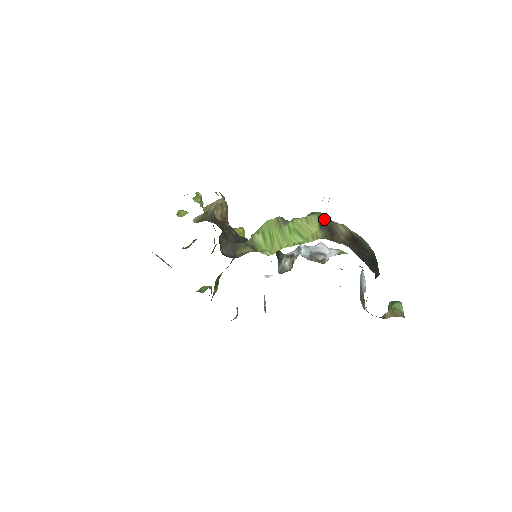
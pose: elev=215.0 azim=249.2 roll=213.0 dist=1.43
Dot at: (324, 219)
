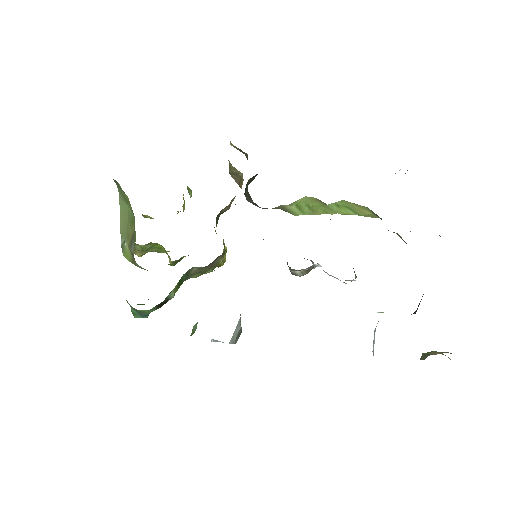
Dot at: (376, 214)
